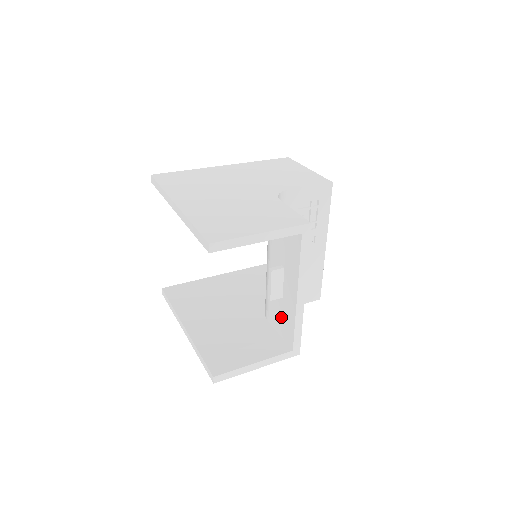
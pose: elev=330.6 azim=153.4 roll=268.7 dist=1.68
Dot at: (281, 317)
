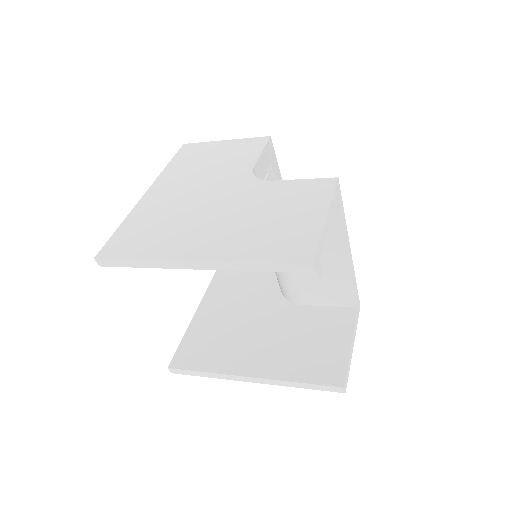
Dot at: (327, 289)
